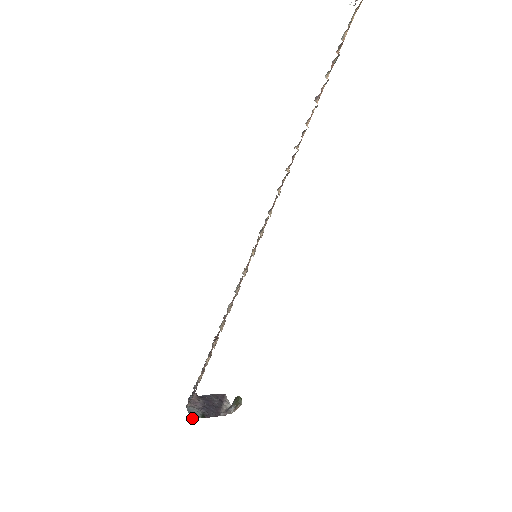
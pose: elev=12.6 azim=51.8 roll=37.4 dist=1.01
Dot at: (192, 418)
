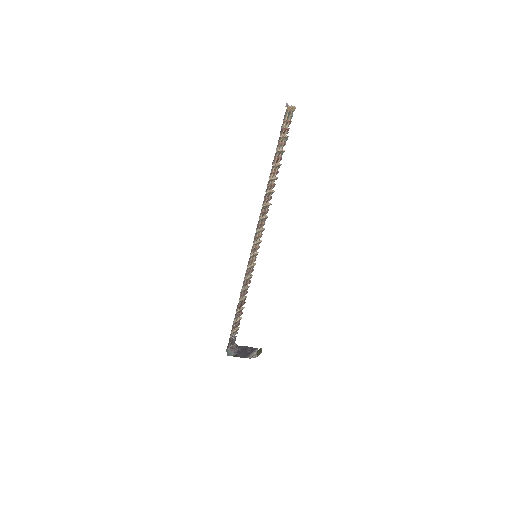
Dot at: (227, 355)
